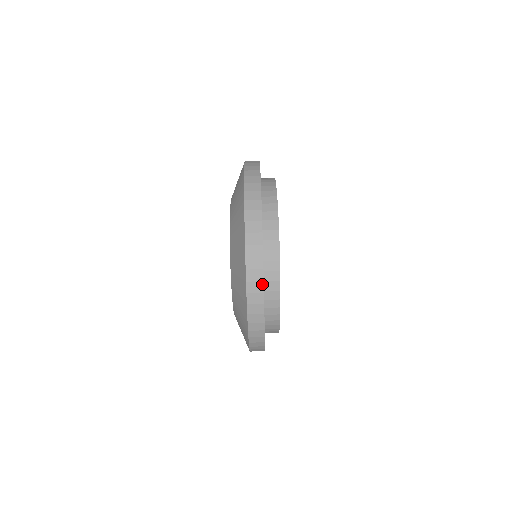
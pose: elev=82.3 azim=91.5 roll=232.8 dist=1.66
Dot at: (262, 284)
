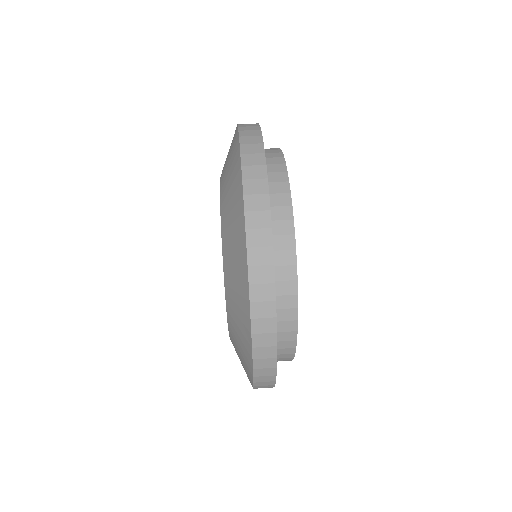
Dot at: (274, 336)
